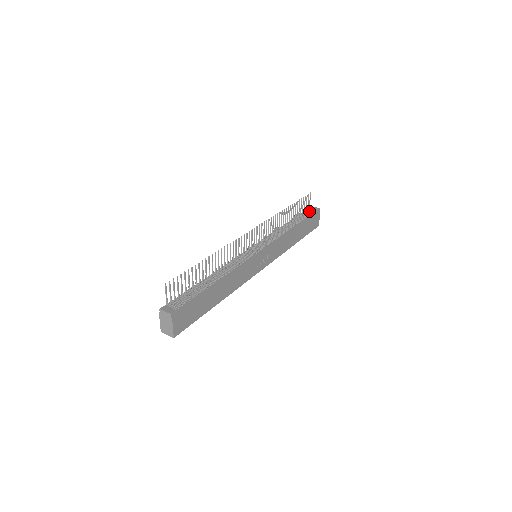
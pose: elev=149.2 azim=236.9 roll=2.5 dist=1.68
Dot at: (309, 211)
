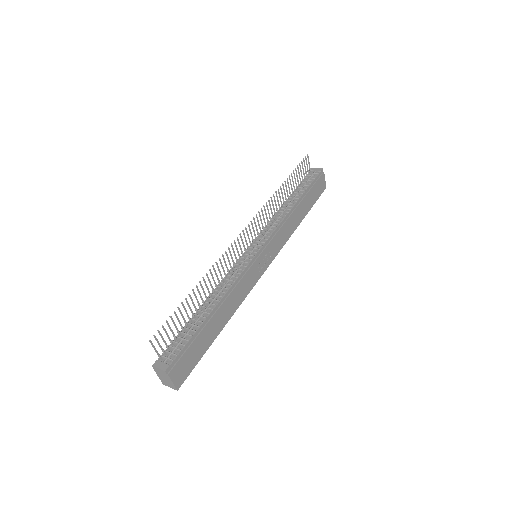
Dot at: (310, 176)
